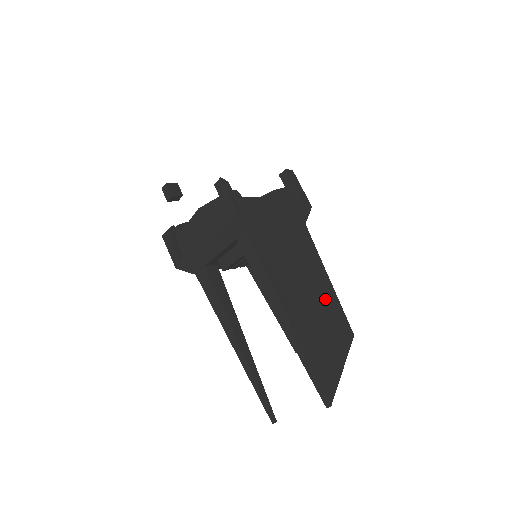
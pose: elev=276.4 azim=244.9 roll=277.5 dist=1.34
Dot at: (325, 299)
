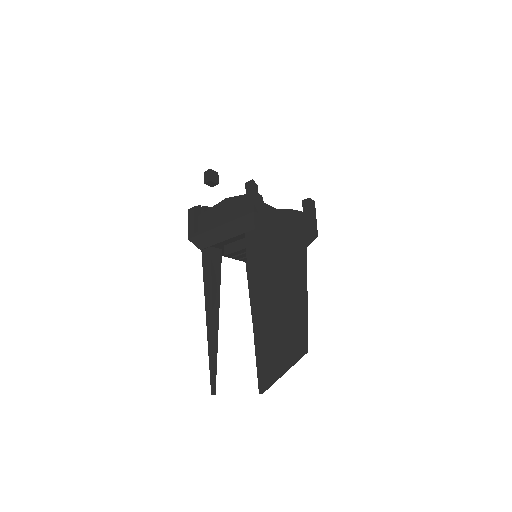
Dot at: (296, 312)
